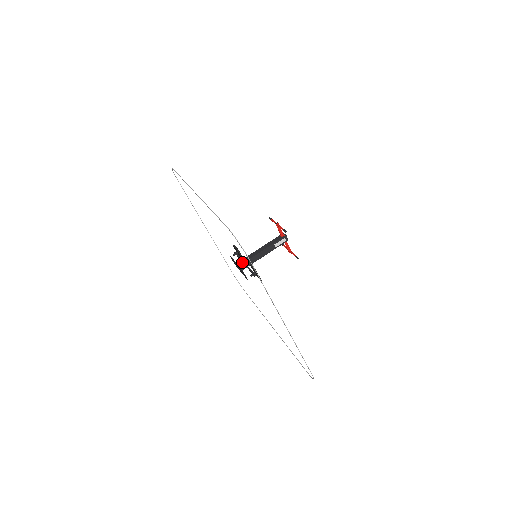
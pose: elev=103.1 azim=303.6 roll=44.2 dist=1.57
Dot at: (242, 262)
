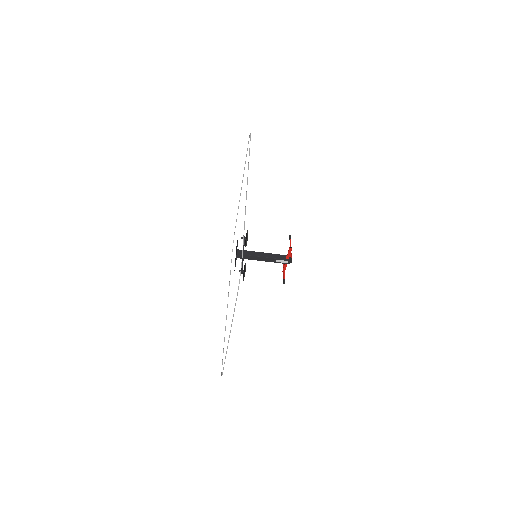
Dot at: occluded
